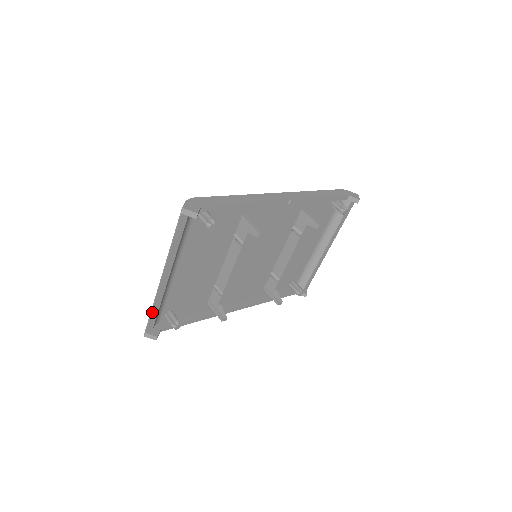
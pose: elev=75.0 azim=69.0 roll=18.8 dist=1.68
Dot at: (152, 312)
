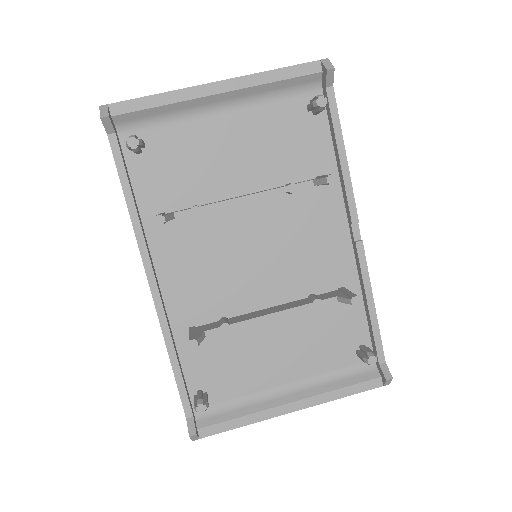
Dot at: (152, 97)
